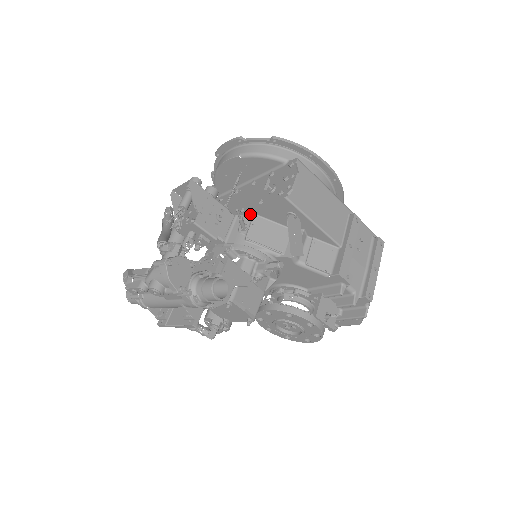
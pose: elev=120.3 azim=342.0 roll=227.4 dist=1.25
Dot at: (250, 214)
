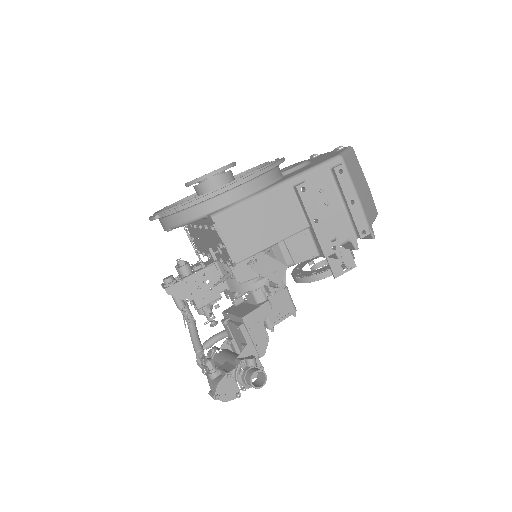
Dot at: occluded
